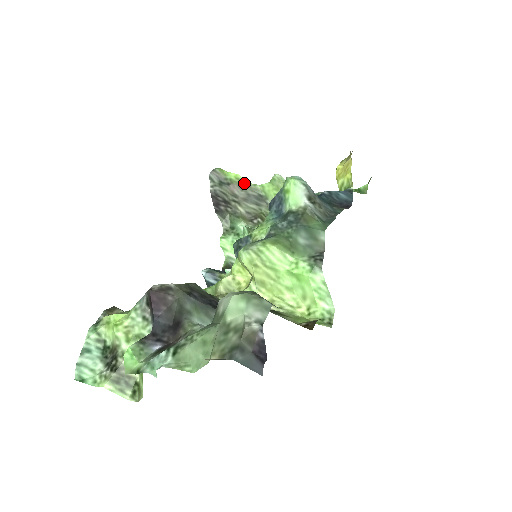
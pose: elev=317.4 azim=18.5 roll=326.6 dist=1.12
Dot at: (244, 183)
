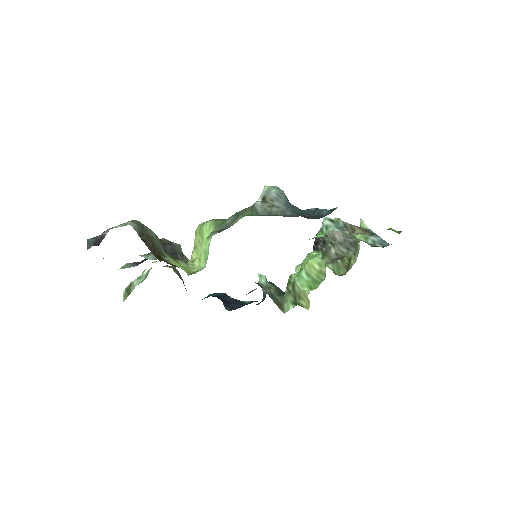
Dot at: (348, 231)
